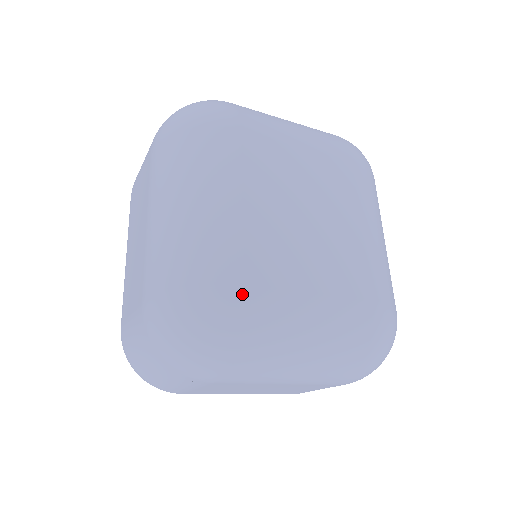
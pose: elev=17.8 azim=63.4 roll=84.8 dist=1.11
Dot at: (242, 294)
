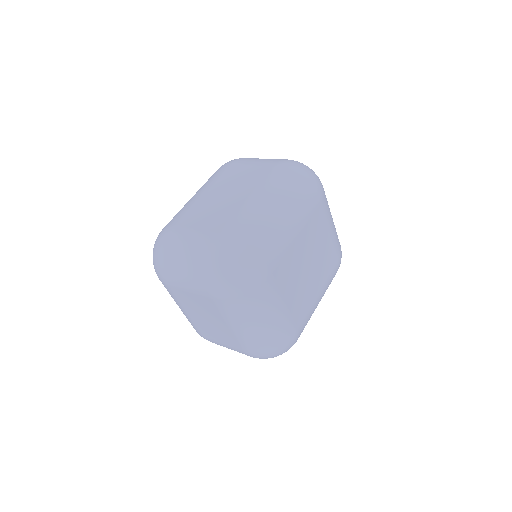
Dot at: (269, 275)
